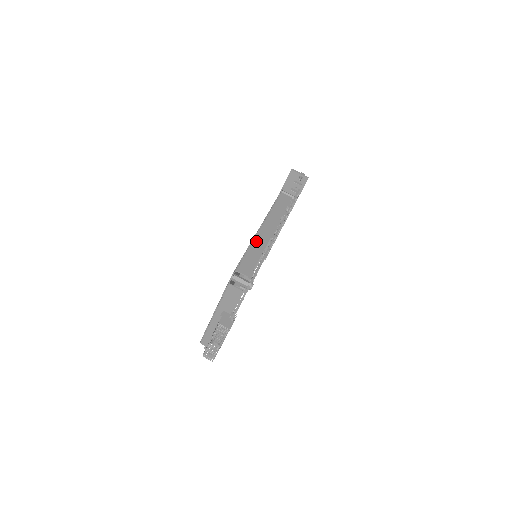
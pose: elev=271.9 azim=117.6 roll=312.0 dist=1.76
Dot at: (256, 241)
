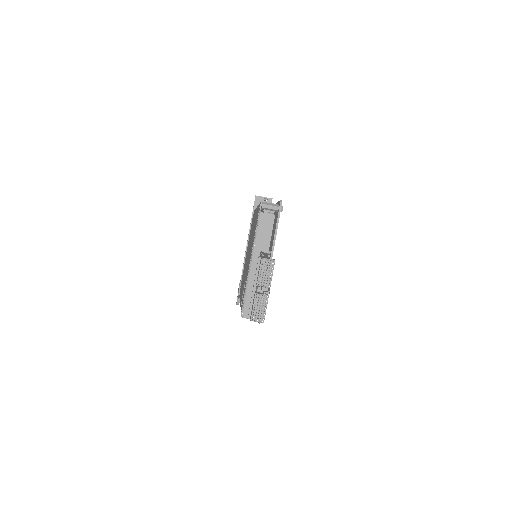
Dot at: occluded
